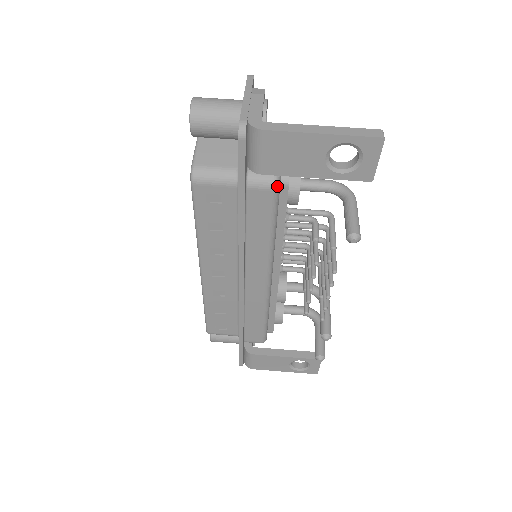
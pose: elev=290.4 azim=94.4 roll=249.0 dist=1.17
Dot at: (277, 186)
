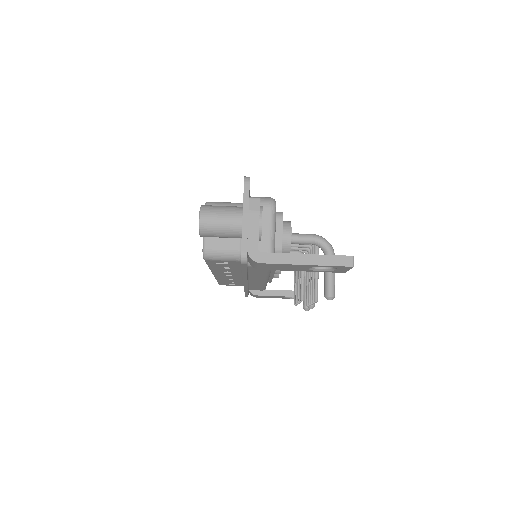
Dot at: occluded
